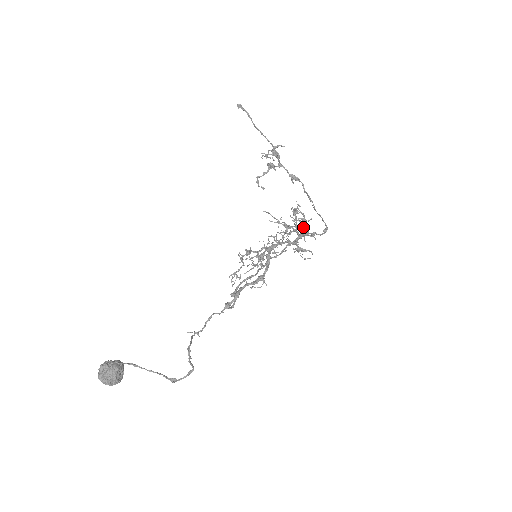
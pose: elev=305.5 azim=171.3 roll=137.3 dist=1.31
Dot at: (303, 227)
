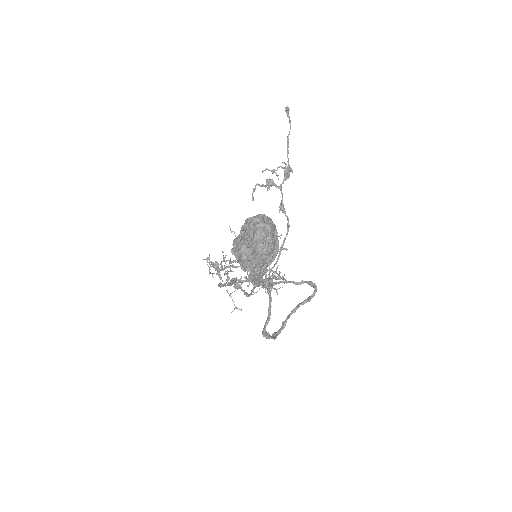
Dot at: occluded
